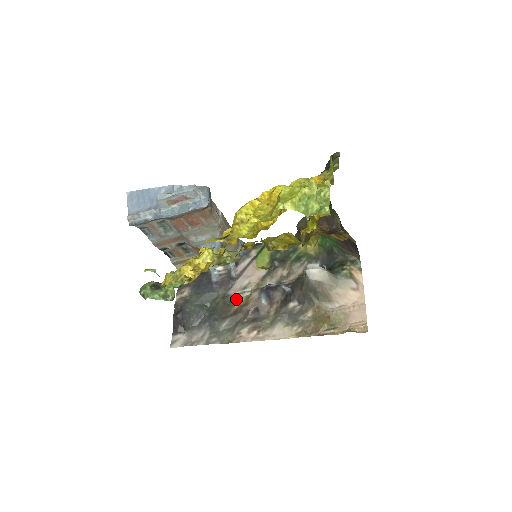
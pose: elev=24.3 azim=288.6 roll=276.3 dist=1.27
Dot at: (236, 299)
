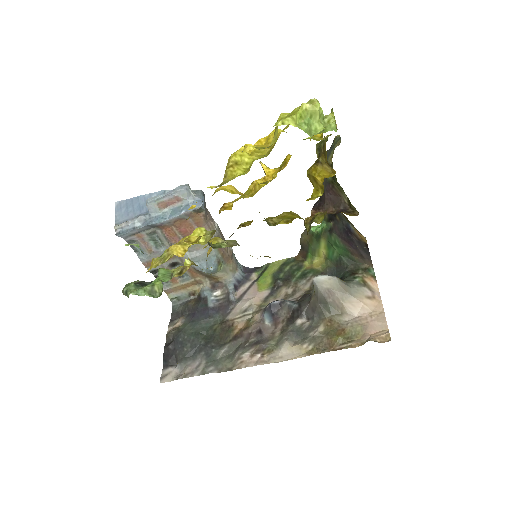
Dot at: (236, 324)
